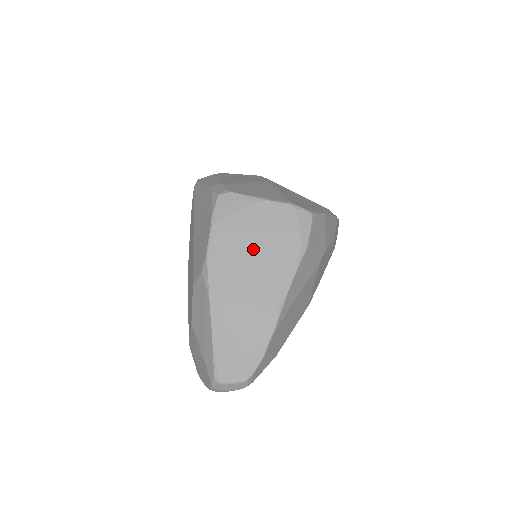
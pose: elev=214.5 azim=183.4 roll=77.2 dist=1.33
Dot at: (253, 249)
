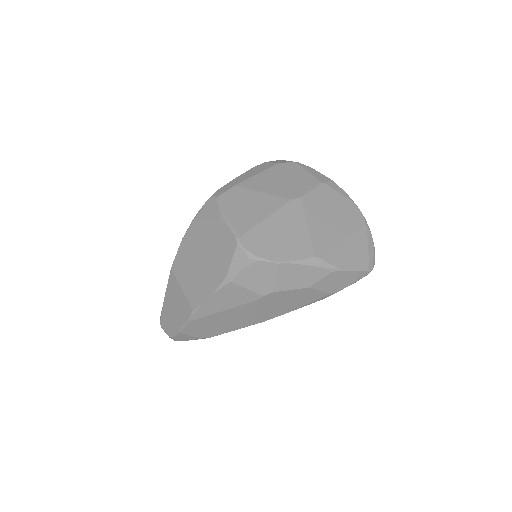
Dot at: (202, 256)
